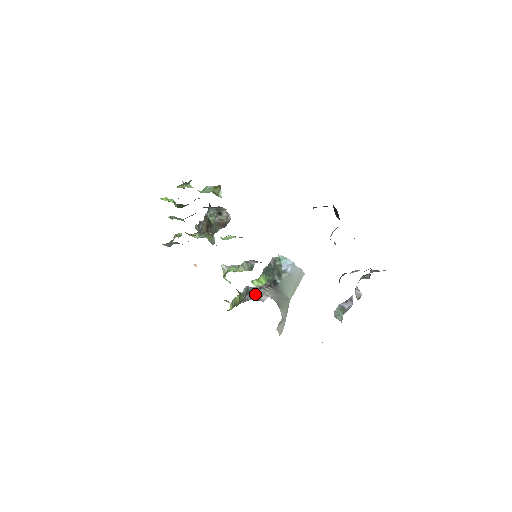
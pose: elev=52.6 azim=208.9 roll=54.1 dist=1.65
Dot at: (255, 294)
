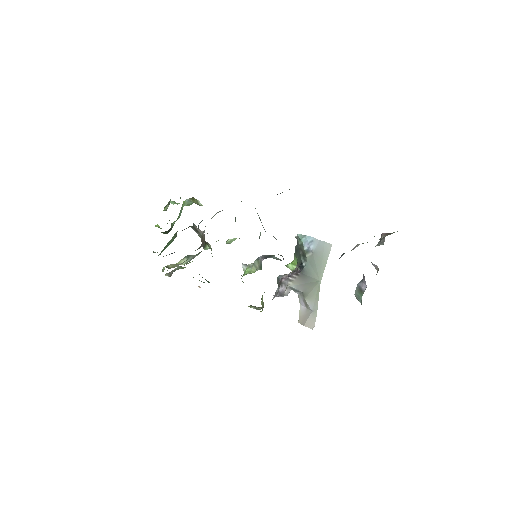
Dot at: (280, 288)
